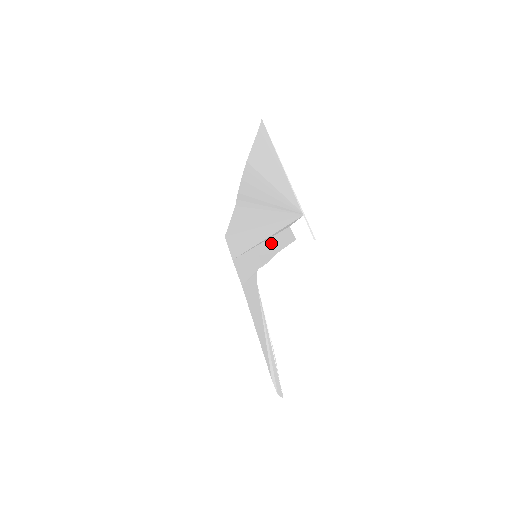
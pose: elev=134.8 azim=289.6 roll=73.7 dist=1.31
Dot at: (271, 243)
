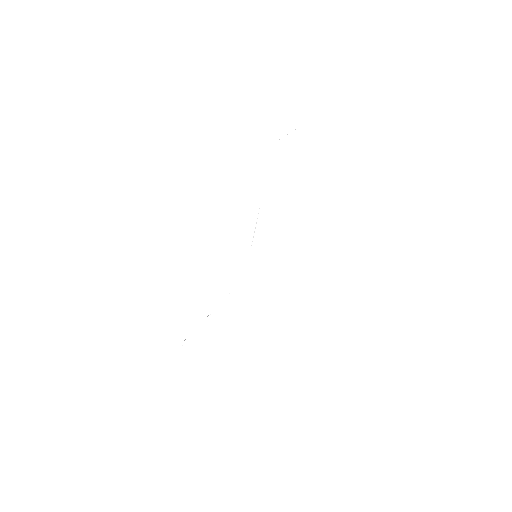
Dot at: occluded
